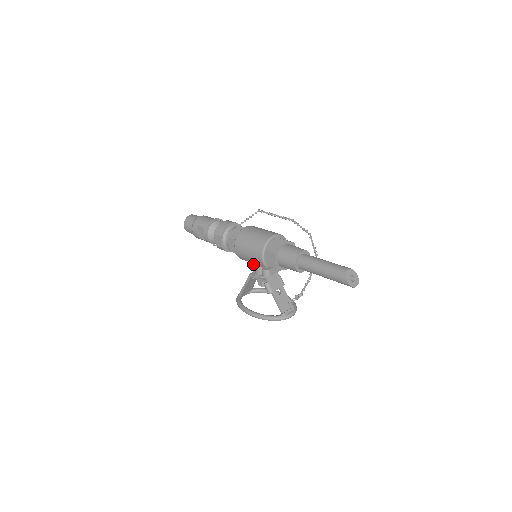
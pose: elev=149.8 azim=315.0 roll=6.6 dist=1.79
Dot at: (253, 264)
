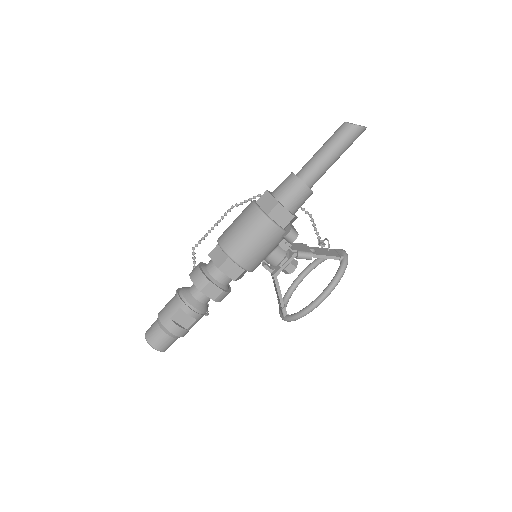
Dot at: (263, 265)
